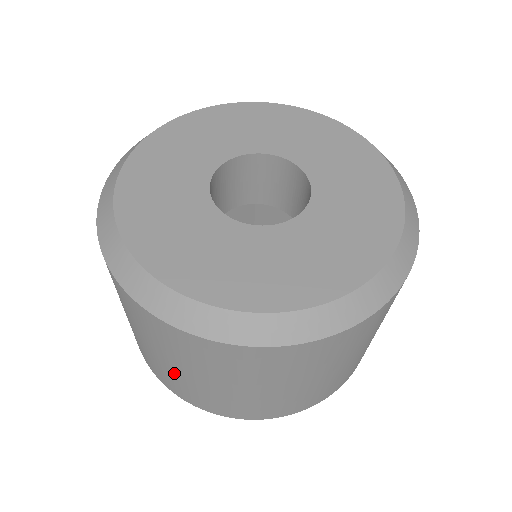
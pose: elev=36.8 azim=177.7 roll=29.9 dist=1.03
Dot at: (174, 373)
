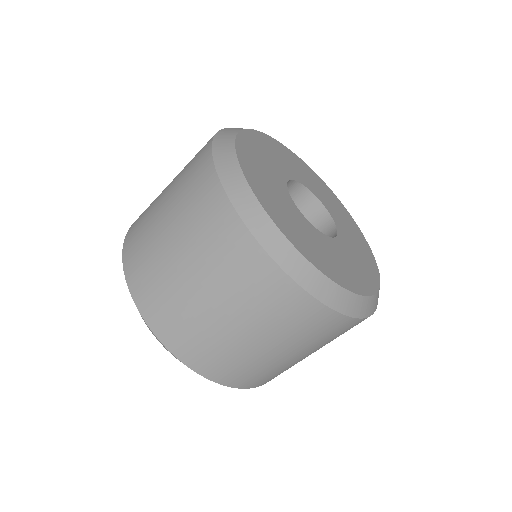
Dot at: (188, 297)
